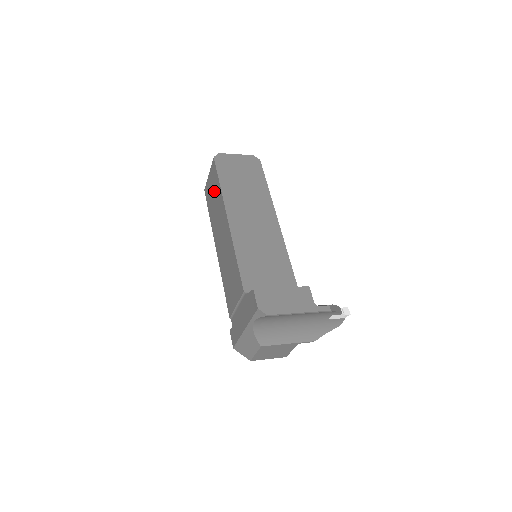
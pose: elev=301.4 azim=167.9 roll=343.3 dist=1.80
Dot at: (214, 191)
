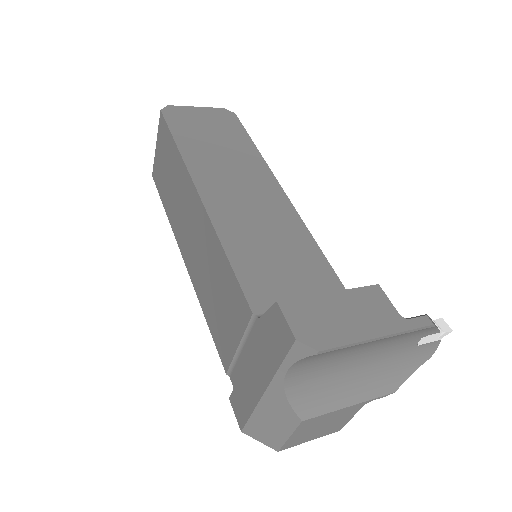
Dot at: (168, 164)
